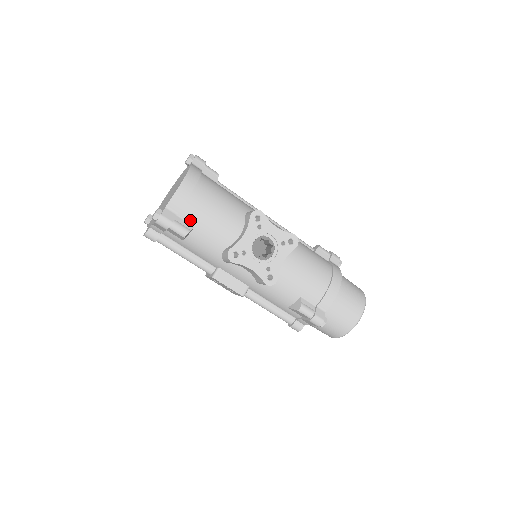
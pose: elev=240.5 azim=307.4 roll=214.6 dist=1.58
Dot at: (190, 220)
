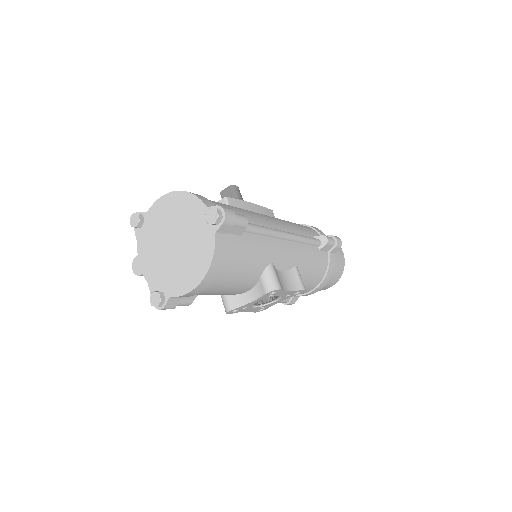
Dot at: occluded
